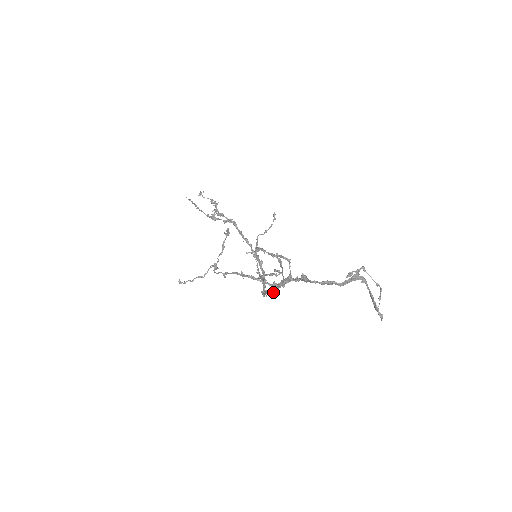
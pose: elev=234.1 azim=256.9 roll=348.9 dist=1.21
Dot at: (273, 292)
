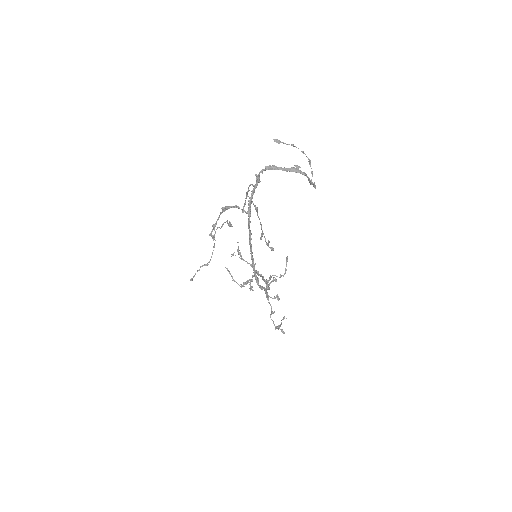
Dot at: (250, 237)
